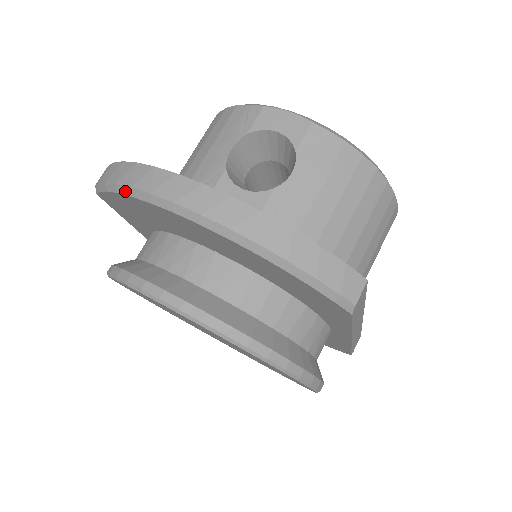
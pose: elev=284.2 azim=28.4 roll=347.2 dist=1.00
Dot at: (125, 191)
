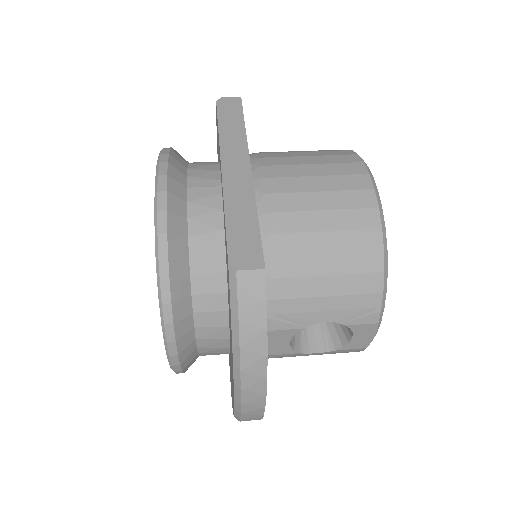
Dot at: occluded
